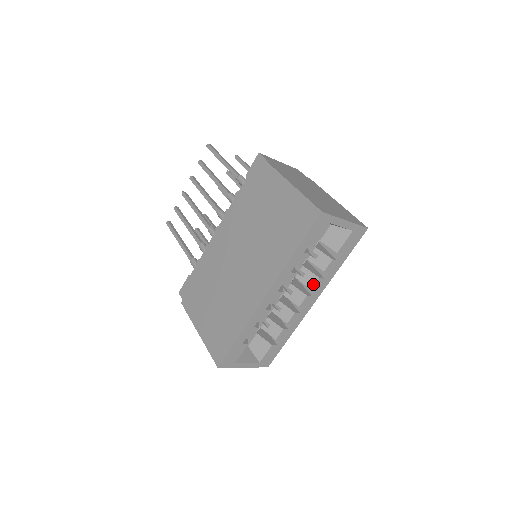
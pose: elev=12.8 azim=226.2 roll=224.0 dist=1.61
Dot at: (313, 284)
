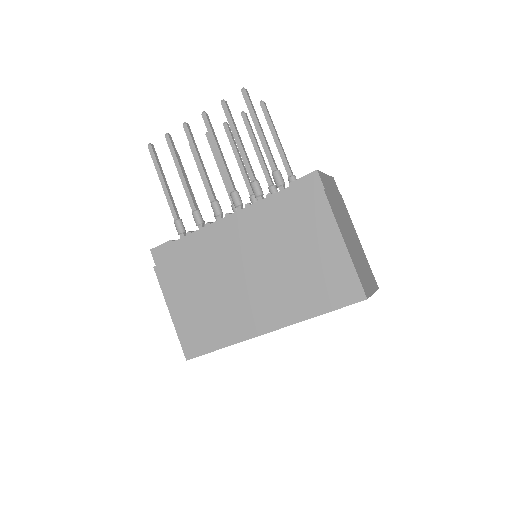
Dot at: occluded
